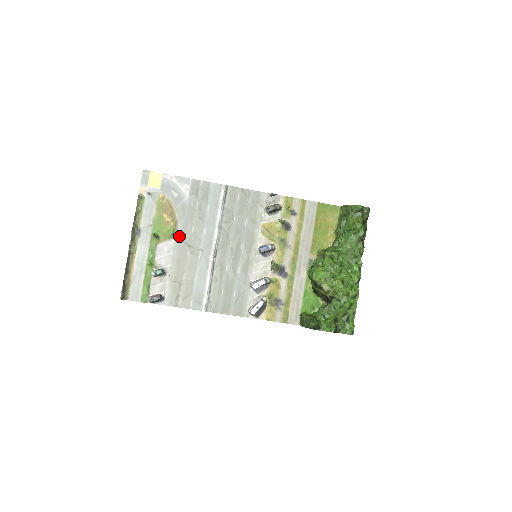
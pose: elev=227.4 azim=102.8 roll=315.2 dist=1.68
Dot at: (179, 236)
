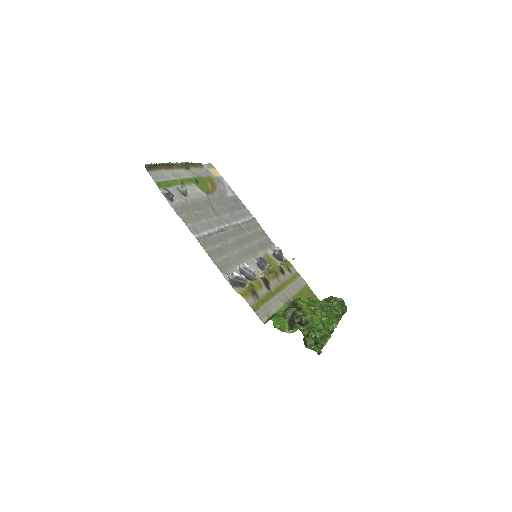
Dot at: (210, 198)
